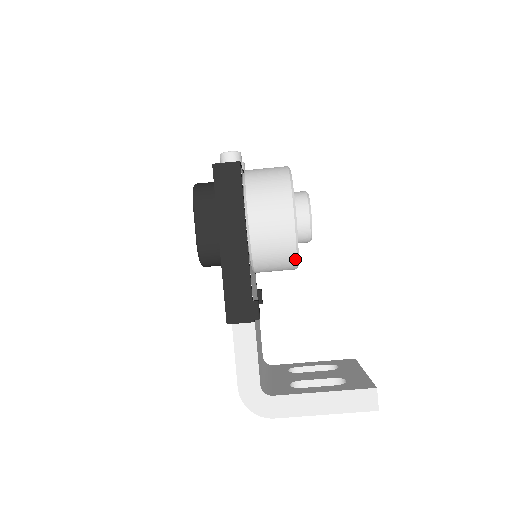
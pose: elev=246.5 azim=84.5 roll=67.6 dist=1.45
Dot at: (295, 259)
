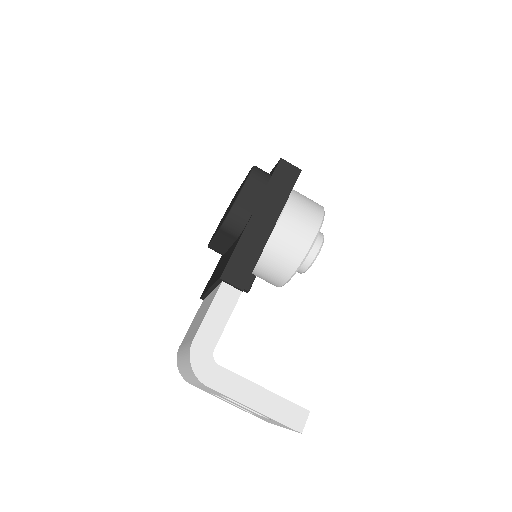
Dot at: (294, 270)
